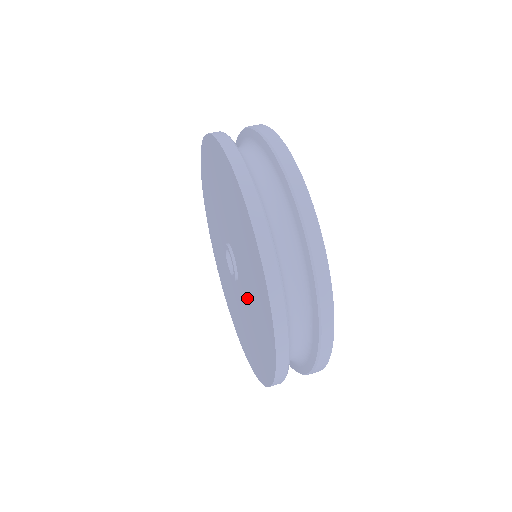
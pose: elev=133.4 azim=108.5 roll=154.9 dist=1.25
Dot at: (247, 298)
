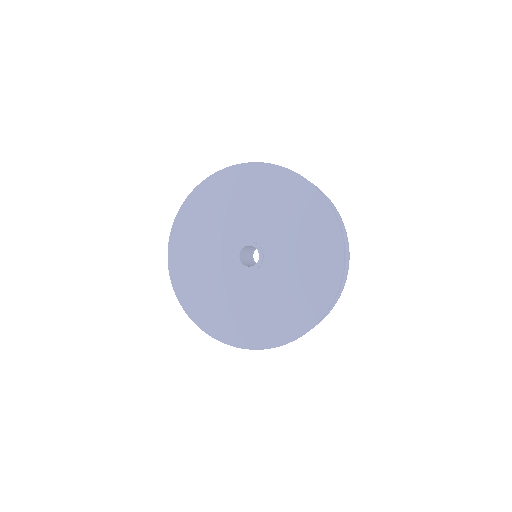
Dot at: (283, 241)
